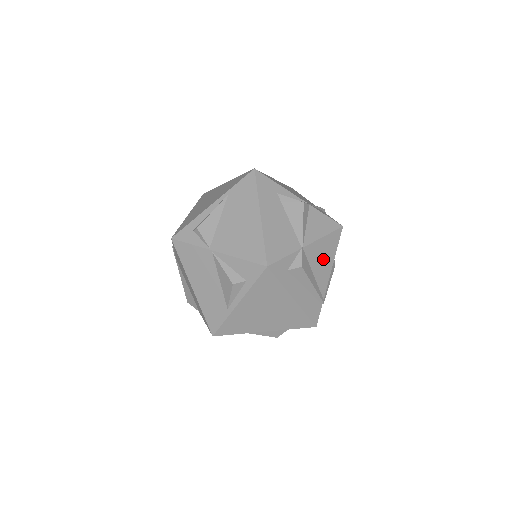
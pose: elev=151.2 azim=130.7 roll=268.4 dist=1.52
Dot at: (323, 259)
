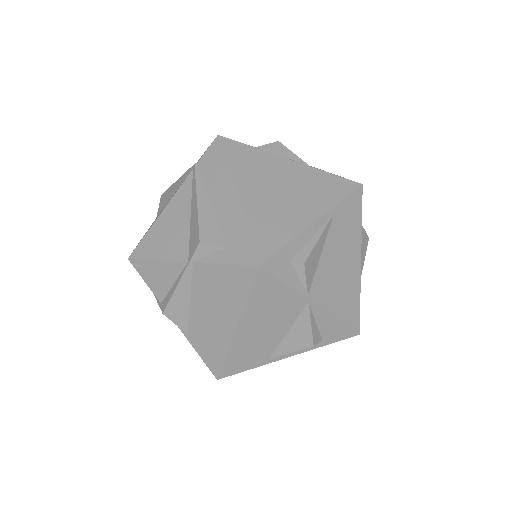
Dot at: occluded
